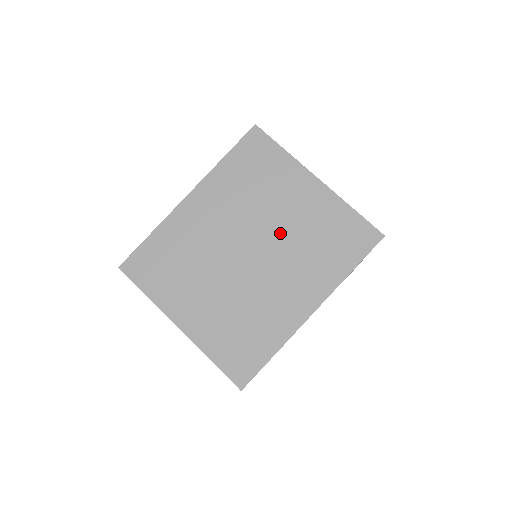
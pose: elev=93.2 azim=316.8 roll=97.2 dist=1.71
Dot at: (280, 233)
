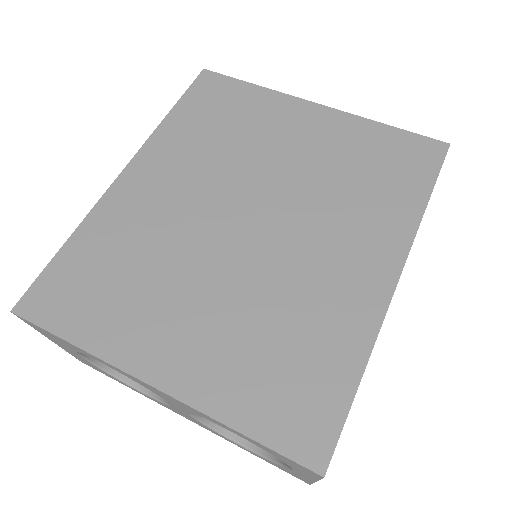
Dot at: (290, 181)
